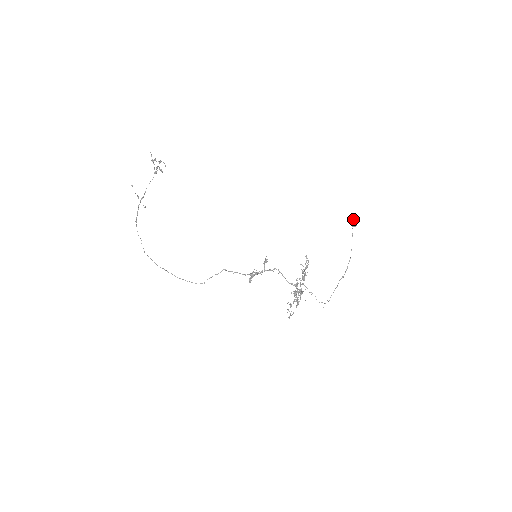
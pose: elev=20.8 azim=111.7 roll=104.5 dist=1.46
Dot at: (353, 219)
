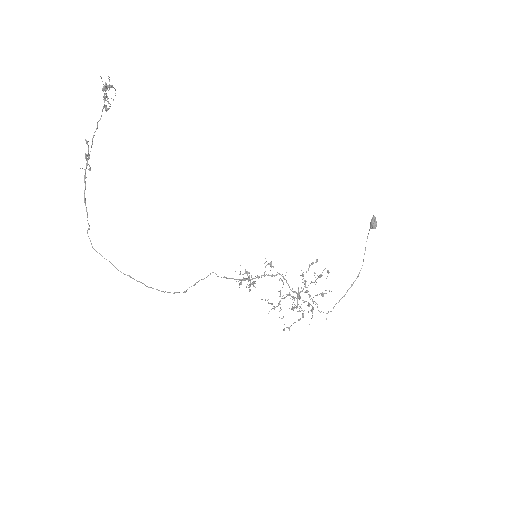
Dot at: (375, 220)
